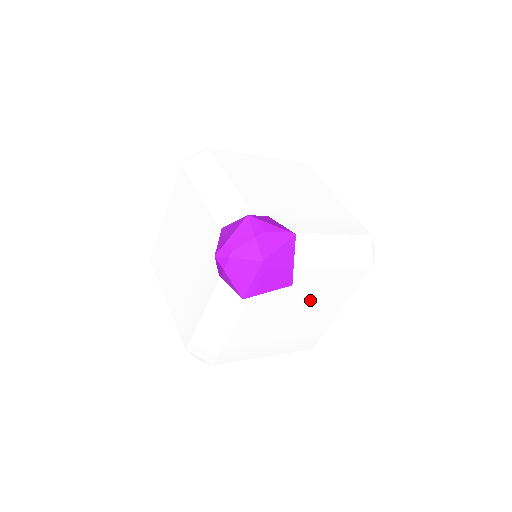
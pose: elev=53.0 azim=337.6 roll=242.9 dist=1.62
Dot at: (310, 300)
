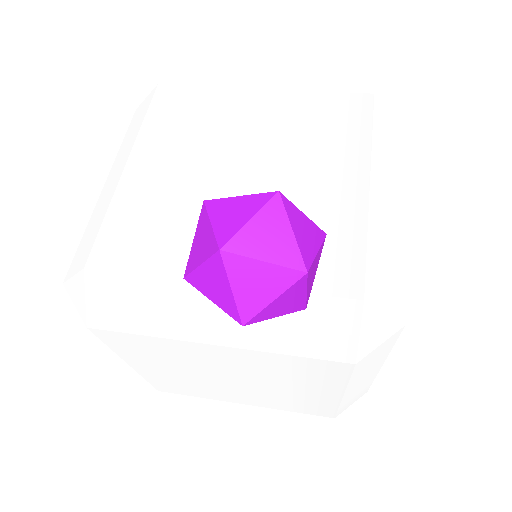
Dot at: occluded
